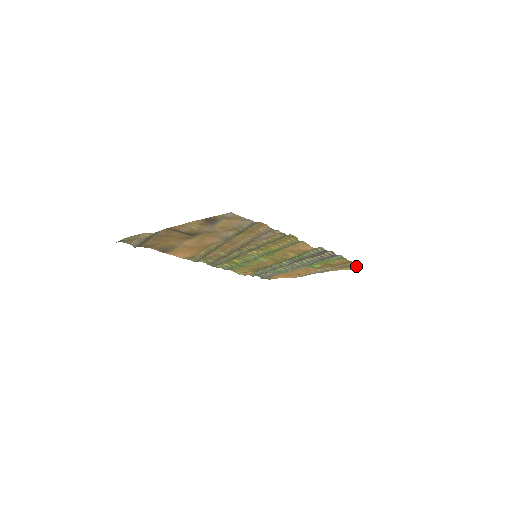
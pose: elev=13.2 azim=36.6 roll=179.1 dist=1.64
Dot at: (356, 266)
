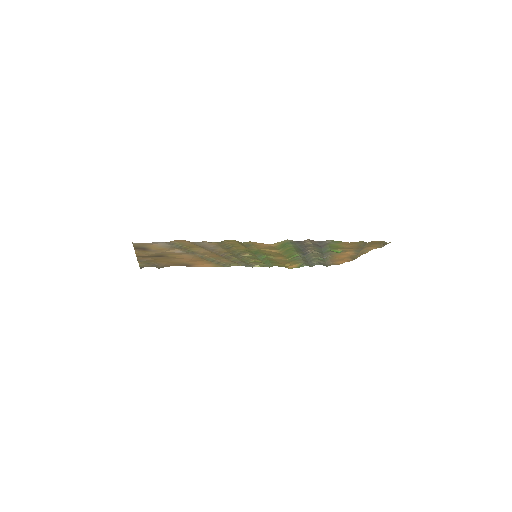
Dot at: (381, 243)
